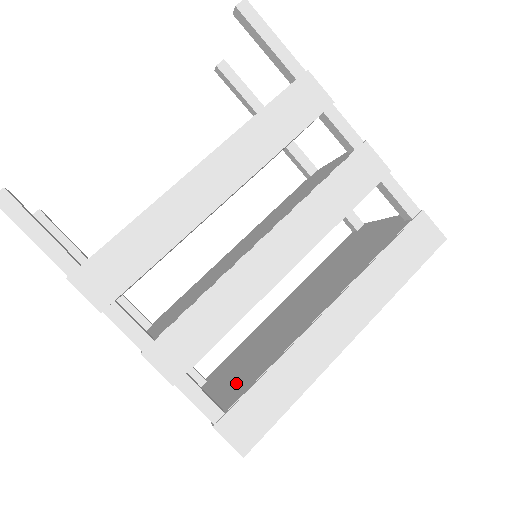
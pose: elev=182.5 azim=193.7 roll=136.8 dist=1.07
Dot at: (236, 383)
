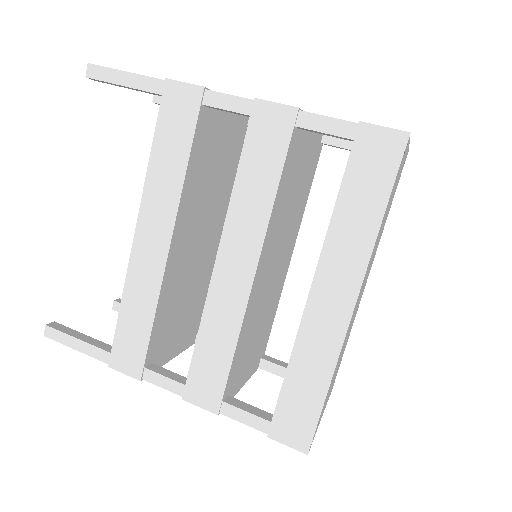
Dot at: occluded
